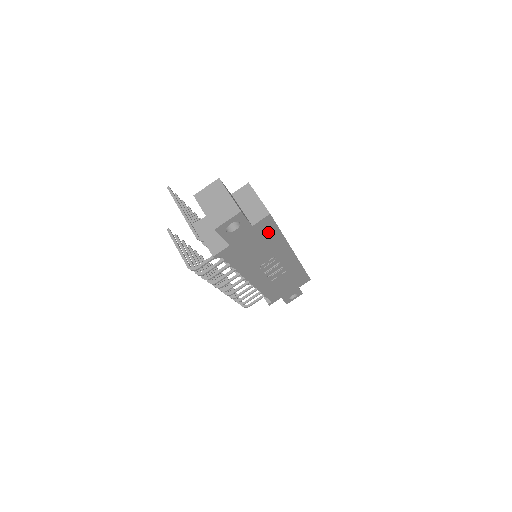
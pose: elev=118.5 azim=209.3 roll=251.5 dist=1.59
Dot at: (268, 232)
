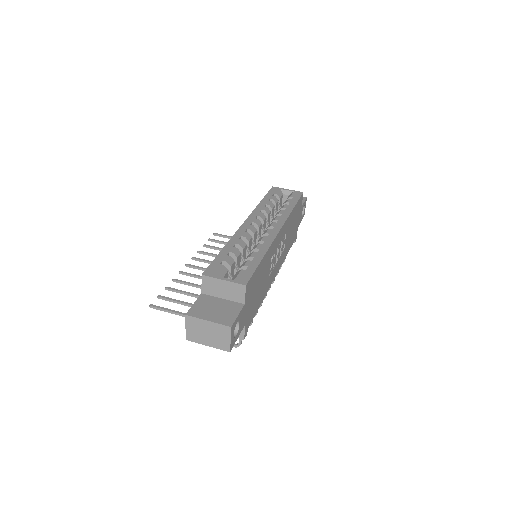
Dot at: (255, 278)
